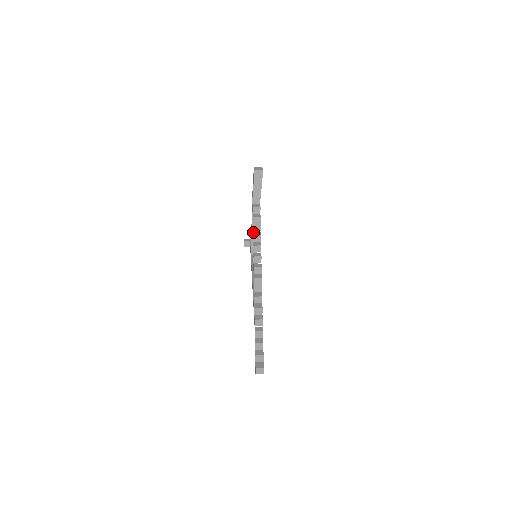
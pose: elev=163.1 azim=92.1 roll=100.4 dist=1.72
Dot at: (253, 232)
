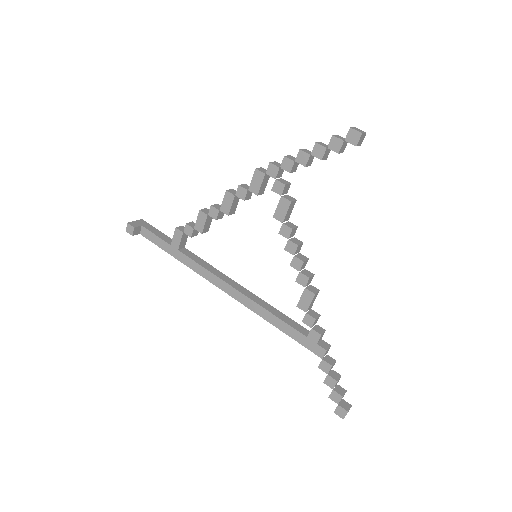
Dot at: (285, 224)
